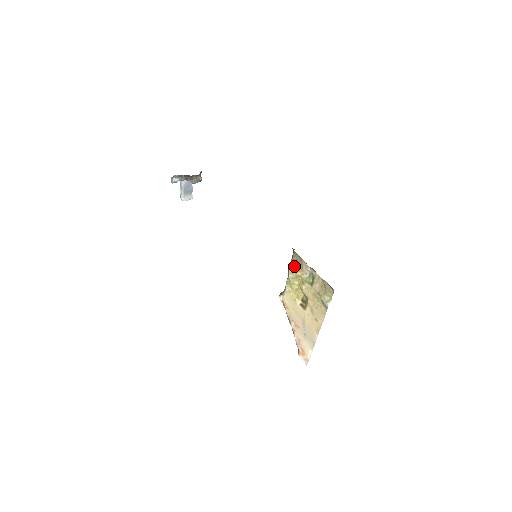
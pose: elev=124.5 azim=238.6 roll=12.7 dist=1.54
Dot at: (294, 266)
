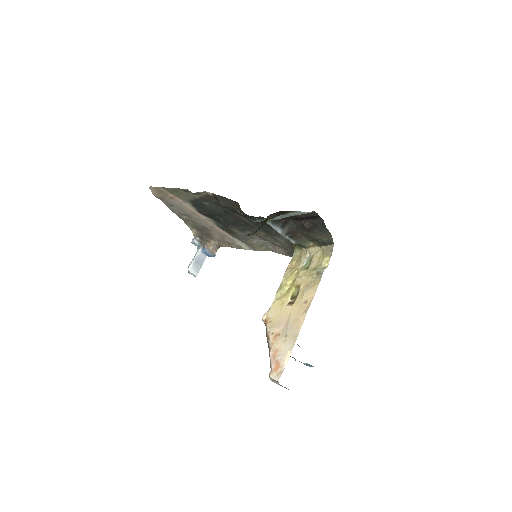
Dot at: (291, 267)
